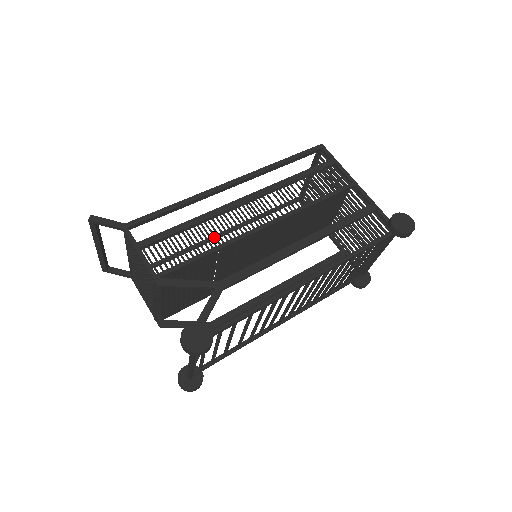
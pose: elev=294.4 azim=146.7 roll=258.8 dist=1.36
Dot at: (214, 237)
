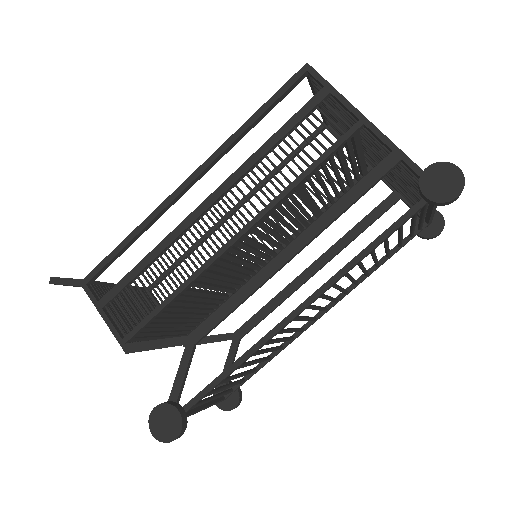
Dot at: occluded
